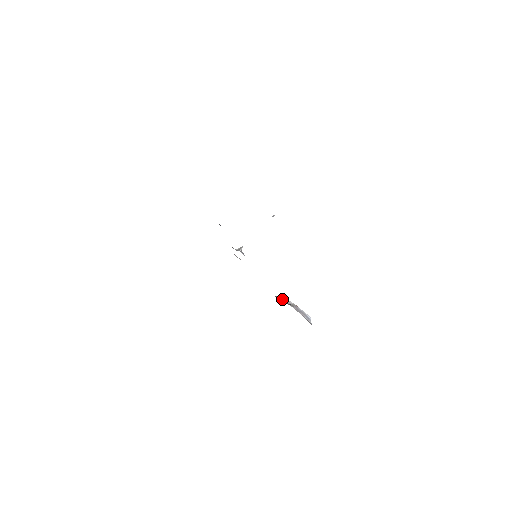
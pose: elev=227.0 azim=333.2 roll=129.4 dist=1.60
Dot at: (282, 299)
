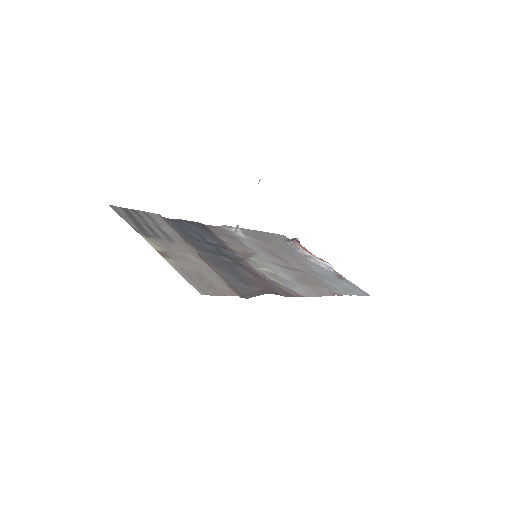
Dot at: (297, 250)
